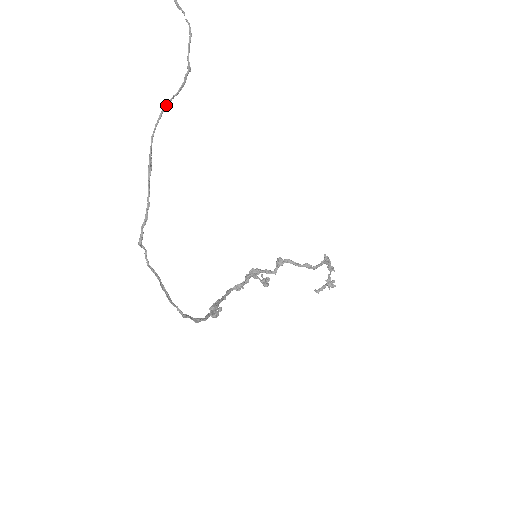
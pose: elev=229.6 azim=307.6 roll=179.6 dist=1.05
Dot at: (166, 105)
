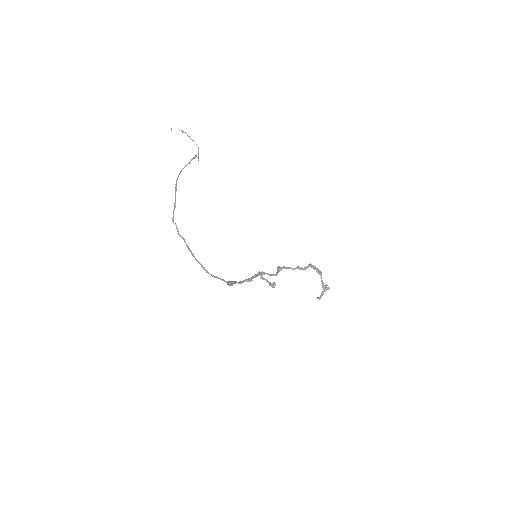
Dot at: (184, 167)
